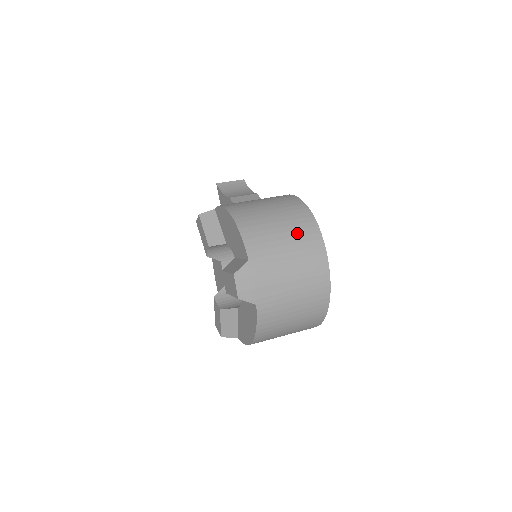
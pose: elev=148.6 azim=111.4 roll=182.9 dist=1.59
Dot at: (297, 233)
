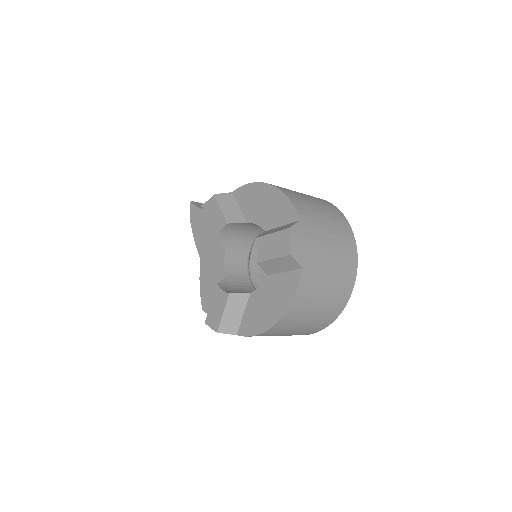
Dot at: (332, 216)
